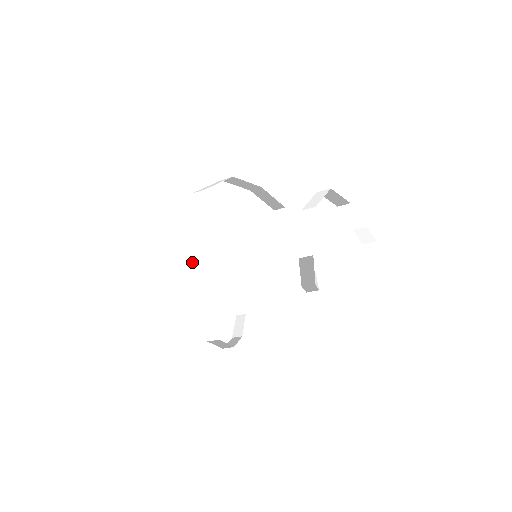
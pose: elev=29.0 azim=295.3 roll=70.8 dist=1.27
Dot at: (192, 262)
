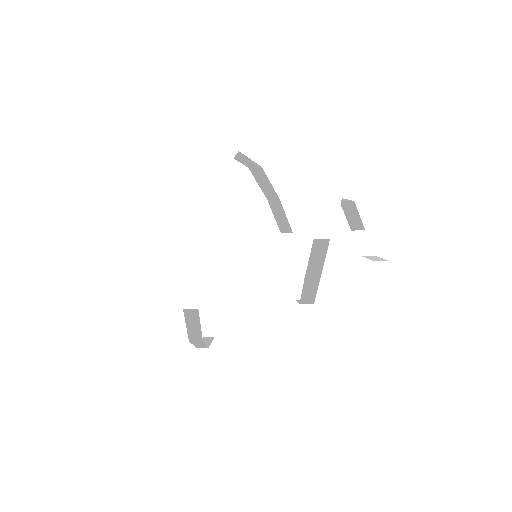
Dot at: (206, 202)
